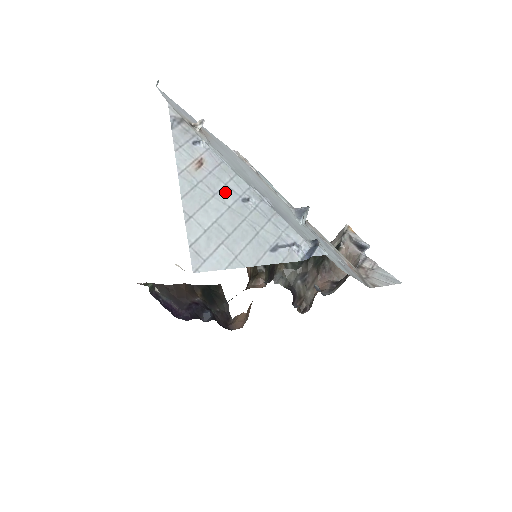
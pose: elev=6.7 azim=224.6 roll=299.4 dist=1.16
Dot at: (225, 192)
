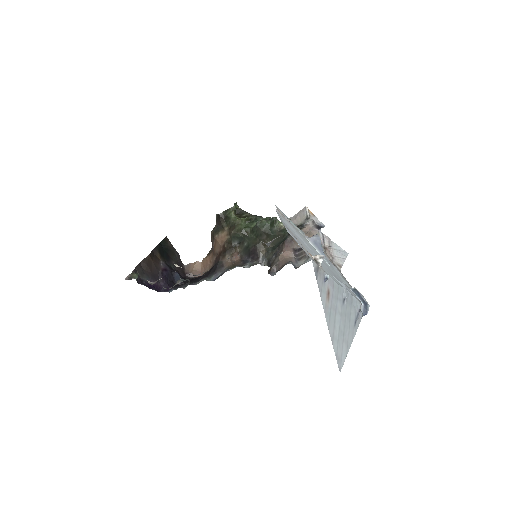
Dot at: (338, 304)
